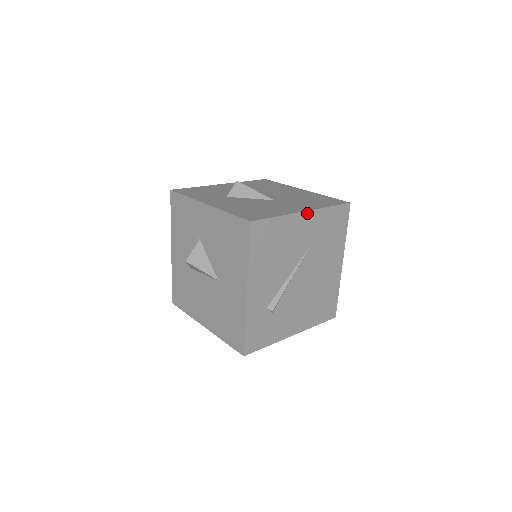
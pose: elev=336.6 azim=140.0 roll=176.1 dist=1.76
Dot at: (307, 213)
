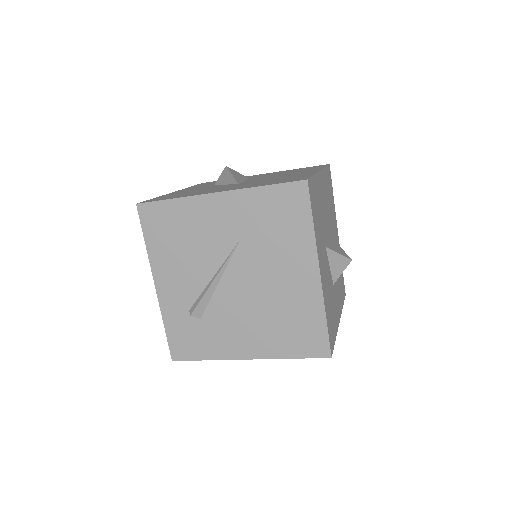
Dot at: (221, 195)
